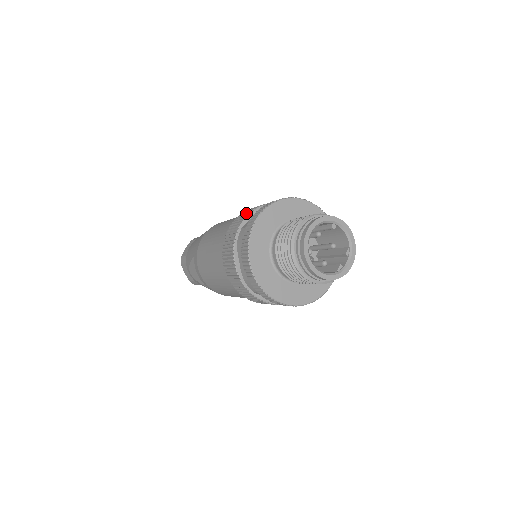
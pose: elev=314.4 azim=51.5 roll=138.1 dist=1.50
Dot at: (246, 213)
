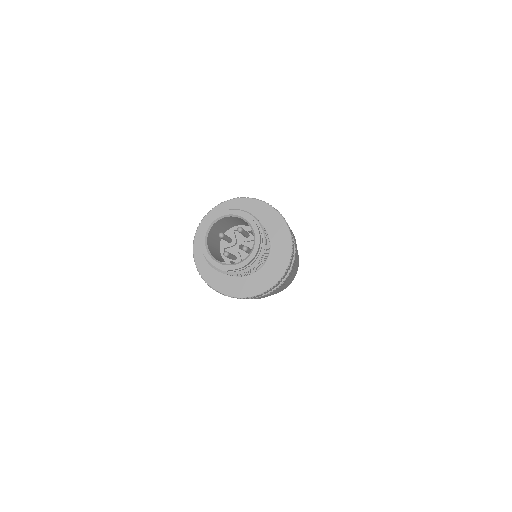
Dot at: occluded
